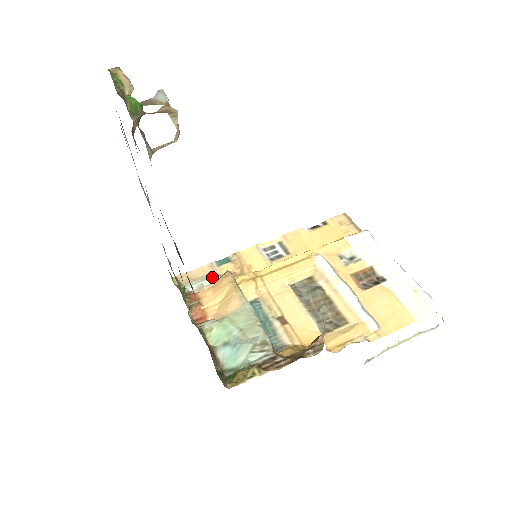
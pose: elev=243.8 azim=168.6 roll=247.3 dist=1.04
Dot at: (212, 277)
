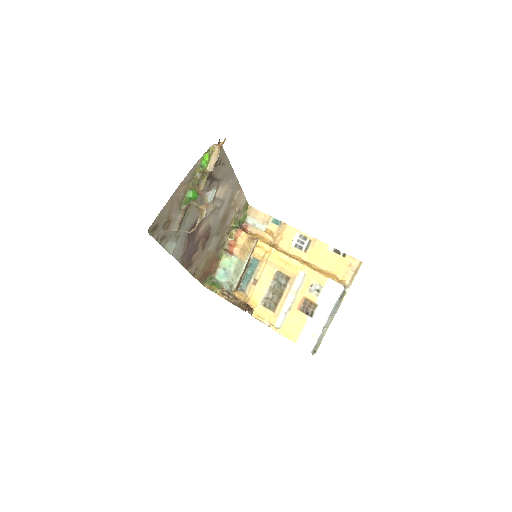
Dot at: (262, 226)
